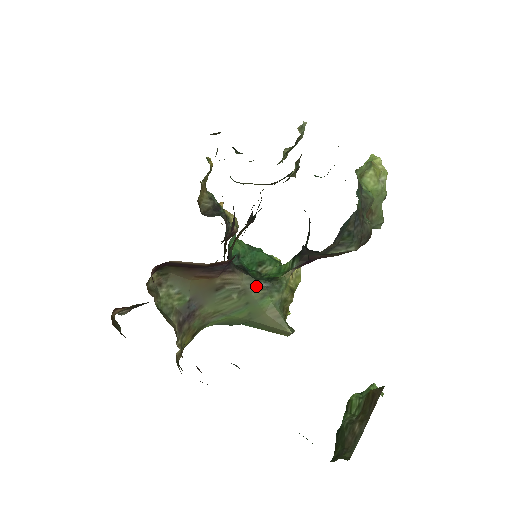
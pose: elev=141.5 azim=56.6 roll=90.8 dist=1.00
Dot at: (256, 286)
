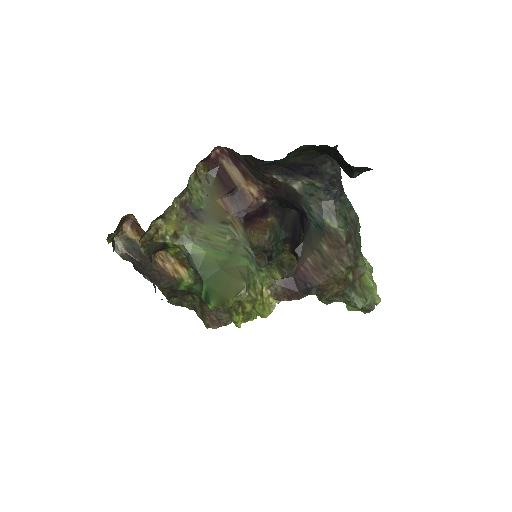
Dot at: (247, 247)
